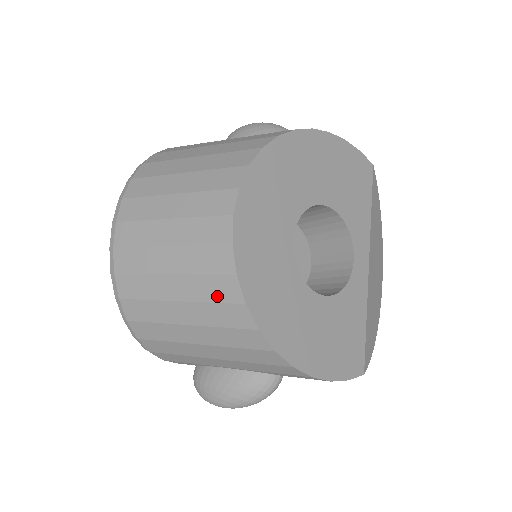
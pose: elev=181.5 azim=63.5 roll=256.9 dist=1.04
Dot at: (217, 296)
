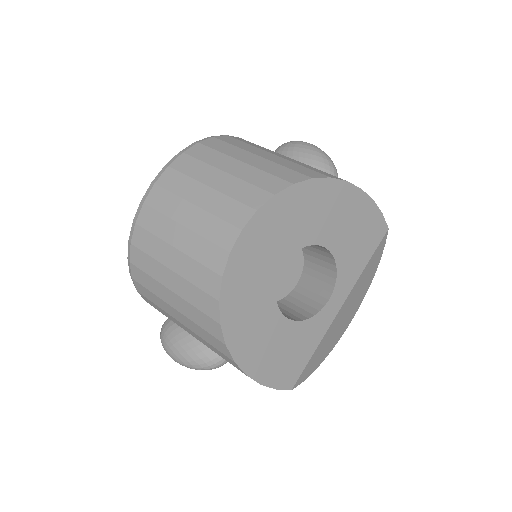
Dot at: (201, 284)
